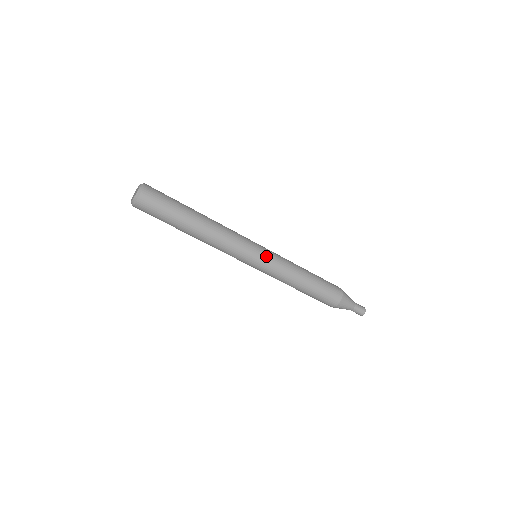
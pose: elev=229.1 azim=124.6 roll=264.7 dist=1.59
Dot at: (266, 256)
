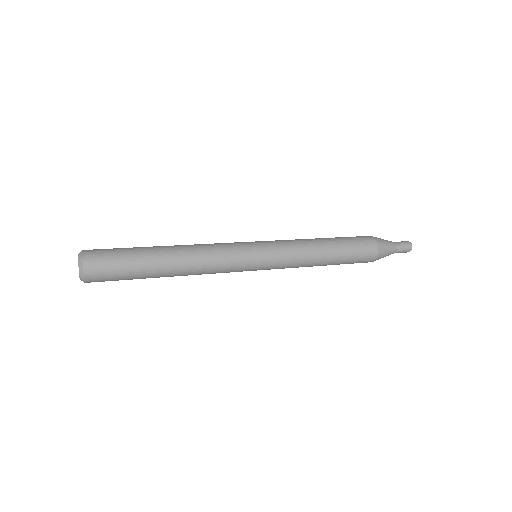
Dot at: occluded
